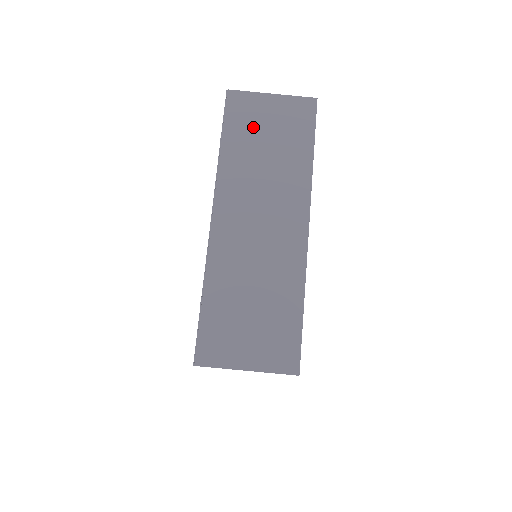
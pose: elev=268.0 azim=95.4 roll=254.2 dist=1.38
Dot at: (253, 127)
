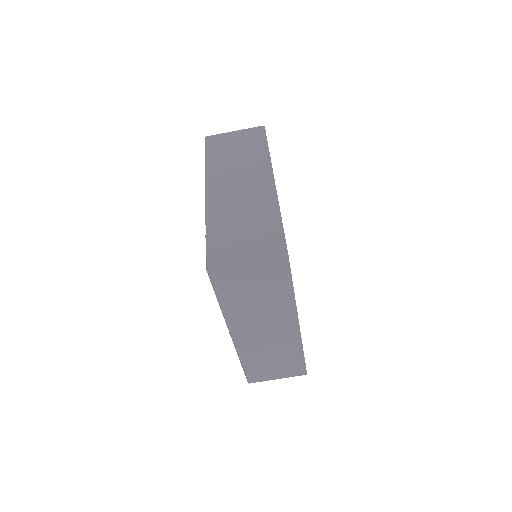
Dot at: (225, 147)
